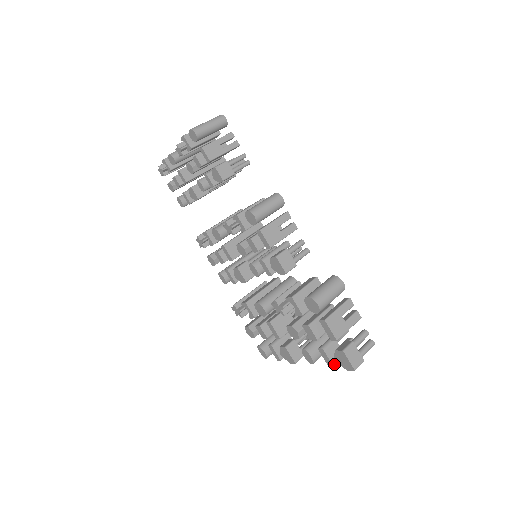
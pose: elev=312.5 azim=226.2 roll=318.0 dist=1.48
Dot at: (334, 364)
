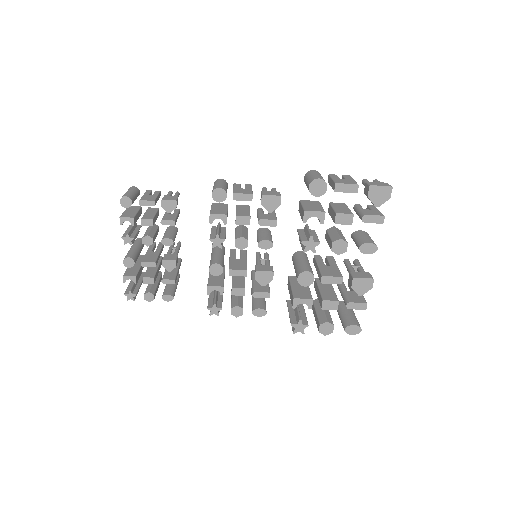
Dot at: (382, 215)
